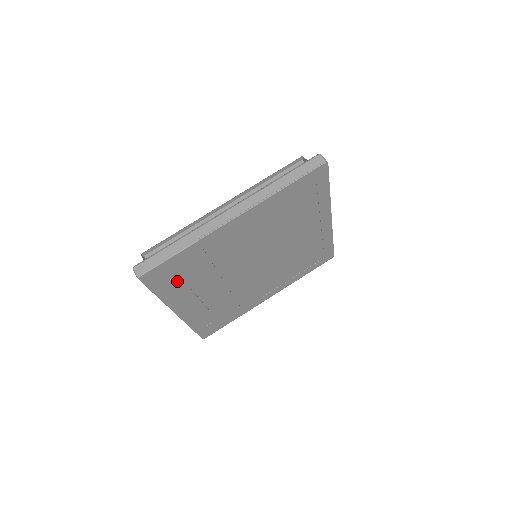
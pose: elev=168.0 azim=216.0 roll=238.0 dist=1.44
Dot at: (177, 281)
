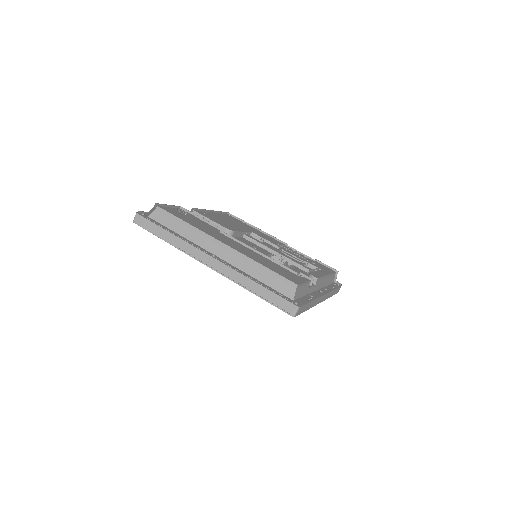
Dot at: occluded
